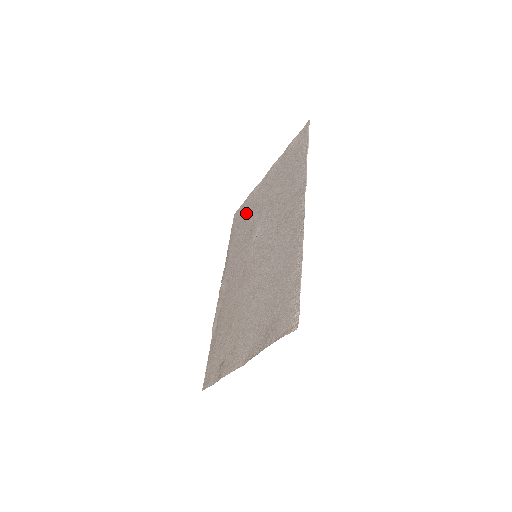
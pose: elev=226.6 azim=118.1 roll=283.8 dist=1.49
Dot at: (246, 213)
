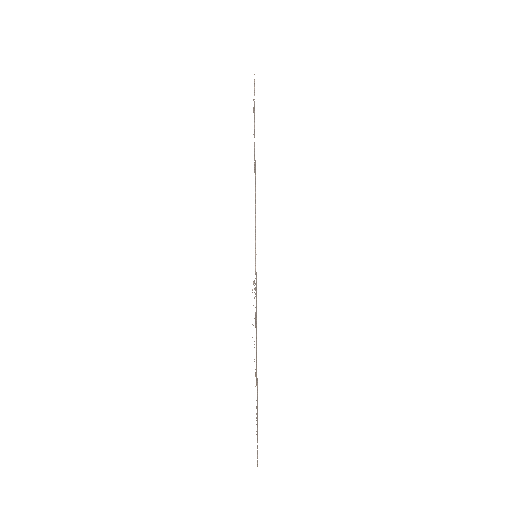
Dot at: occluded
